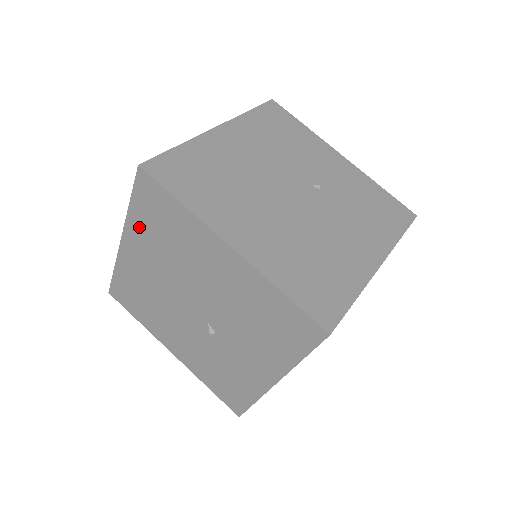
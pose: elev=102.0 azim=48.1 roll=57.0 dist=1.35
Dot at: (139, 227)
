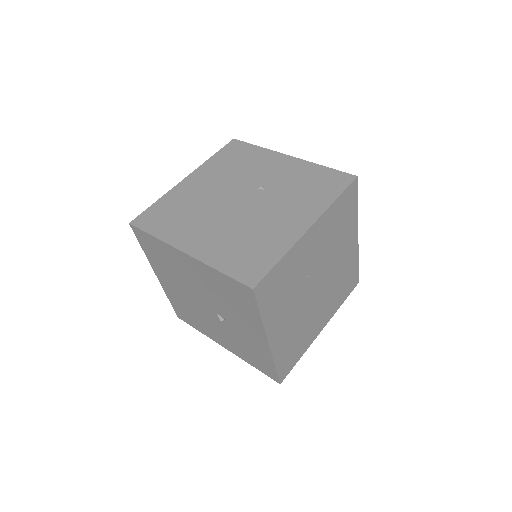
Dot at: (155, 263)
